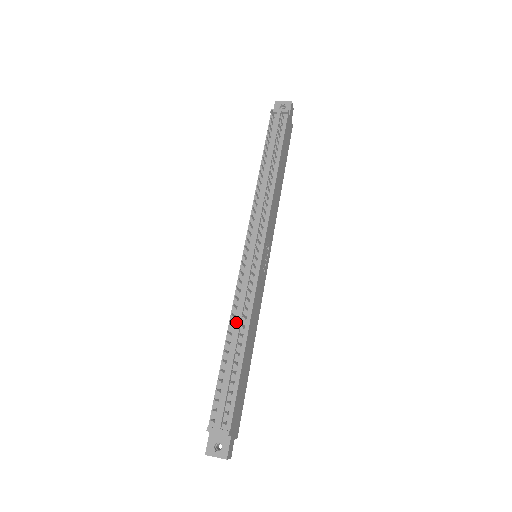
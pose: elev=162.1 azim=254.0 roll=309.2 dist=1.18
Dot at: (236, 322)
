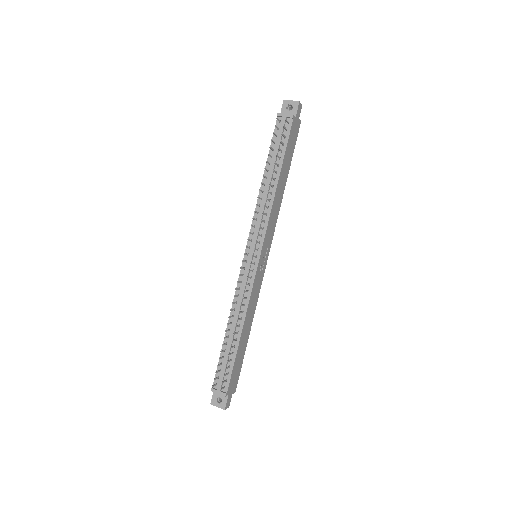
Dot at: (235, 314)
